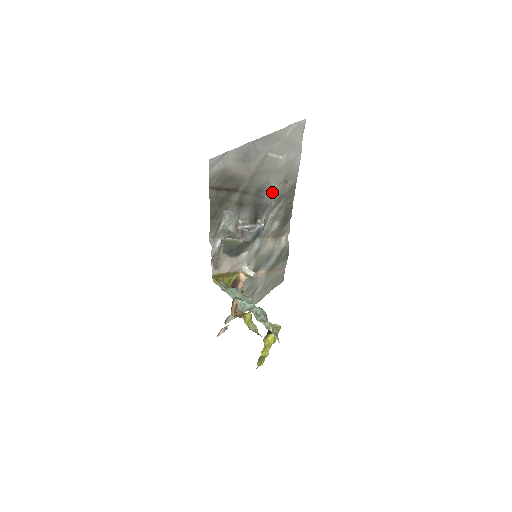
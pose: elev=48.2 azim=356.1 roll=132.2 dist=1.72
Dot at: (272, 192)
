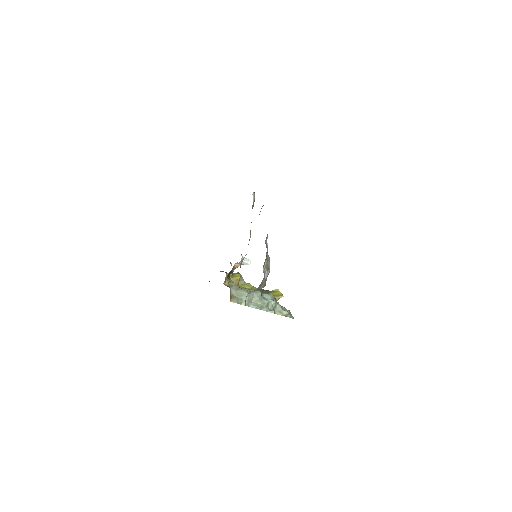
Dot at: occluded
